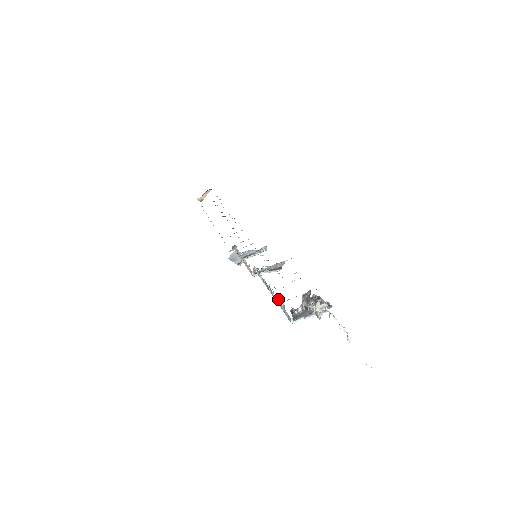
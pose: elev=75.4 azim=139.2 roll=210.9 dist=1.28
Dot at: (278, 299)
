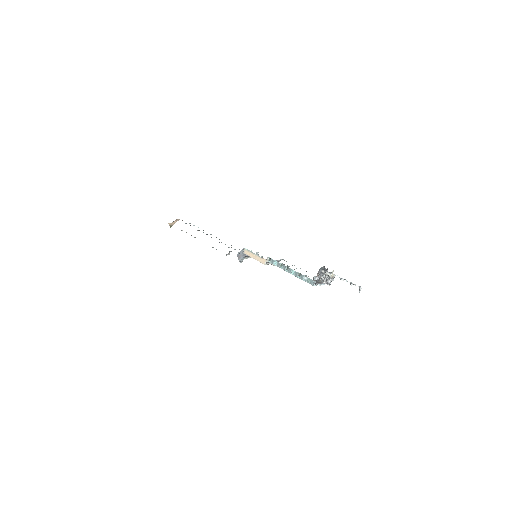
Dot at: (299, 273)
